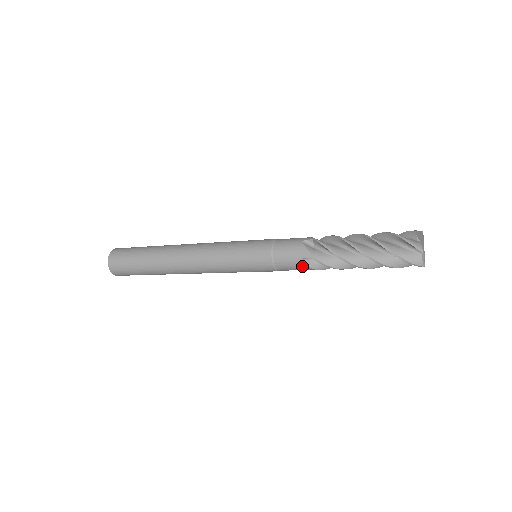
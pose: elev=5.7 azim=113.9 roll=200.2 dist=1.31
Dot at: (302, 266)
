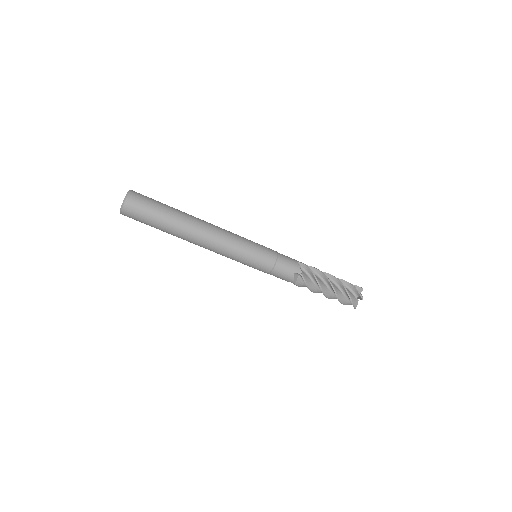
Dot at: (296, 265)
